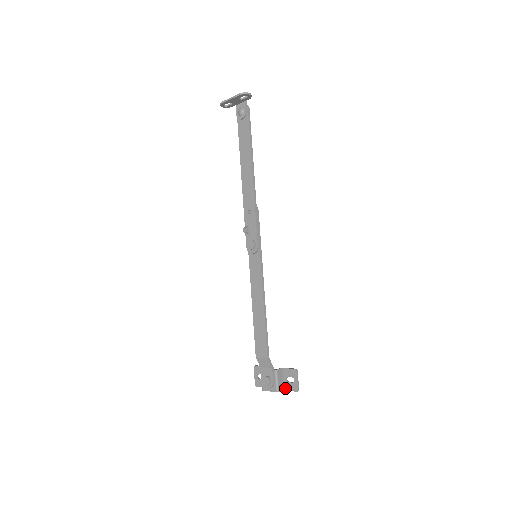
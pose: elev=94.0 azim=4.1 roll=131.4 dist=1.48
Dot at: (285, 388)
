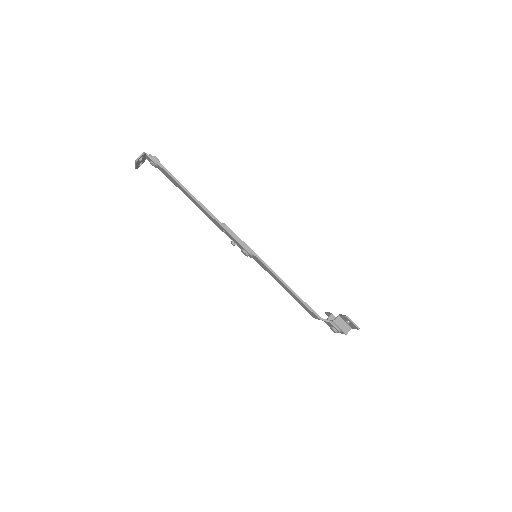
Dot at: (351, 327)
